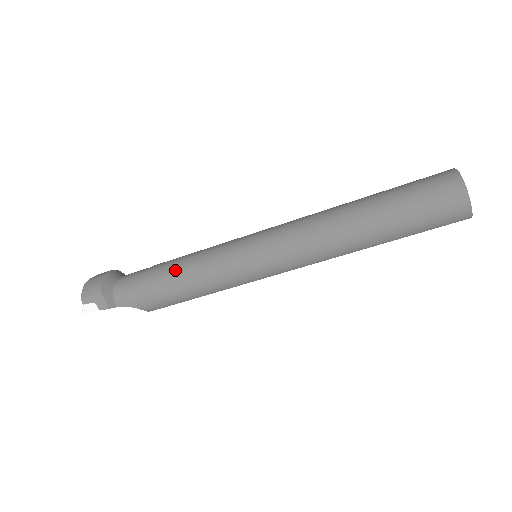
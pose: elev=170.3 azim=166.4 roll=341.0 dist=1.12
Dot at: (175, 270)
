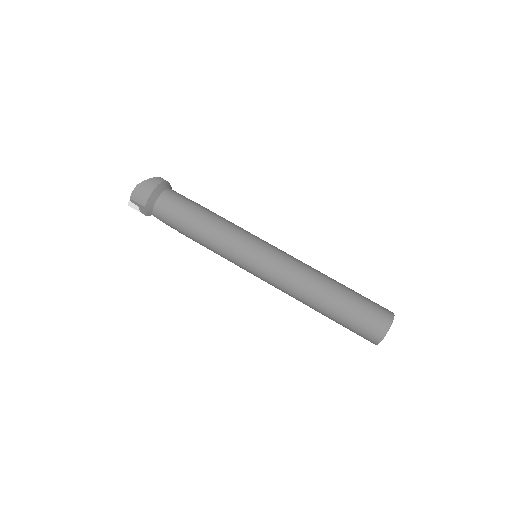
Dot at: (200, 232)
